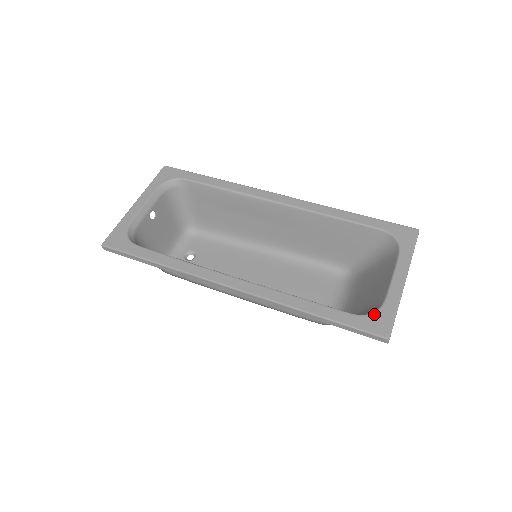
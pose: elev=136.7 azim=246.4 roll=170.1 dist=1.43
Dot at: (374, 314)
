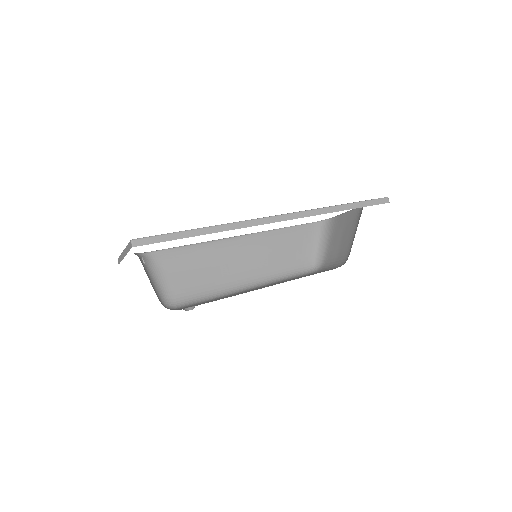
Dot at: occluded
